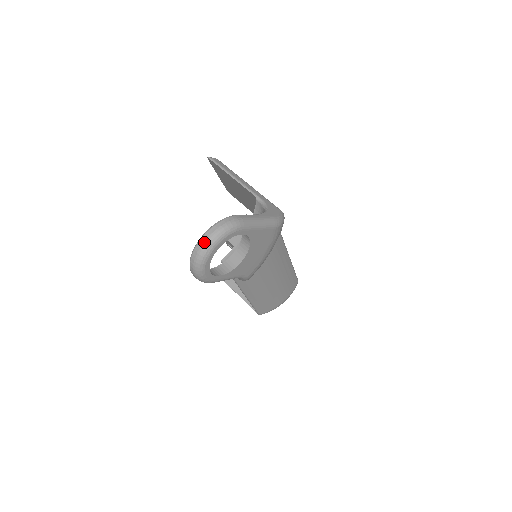
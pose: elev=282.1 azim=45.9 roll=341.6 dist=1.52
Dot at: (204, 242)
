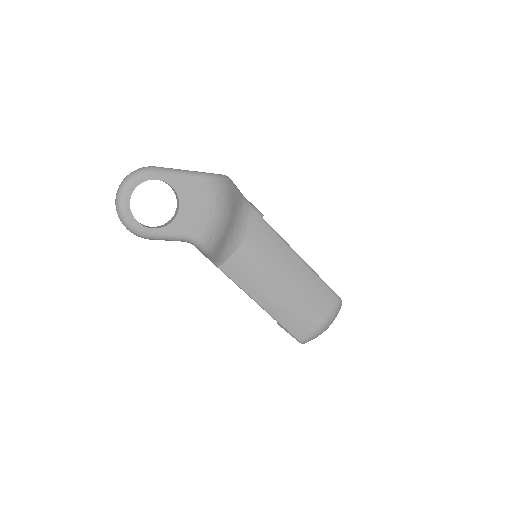
Dot at: (119, 187)
